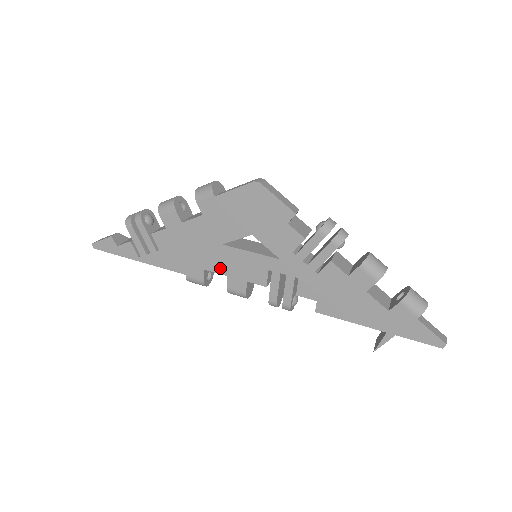
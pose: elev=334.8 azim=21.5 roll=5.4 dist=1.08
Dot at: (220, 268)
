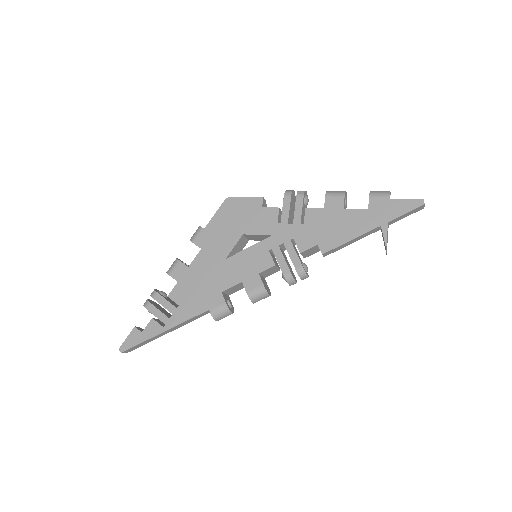
Dot at: (233, 280)
